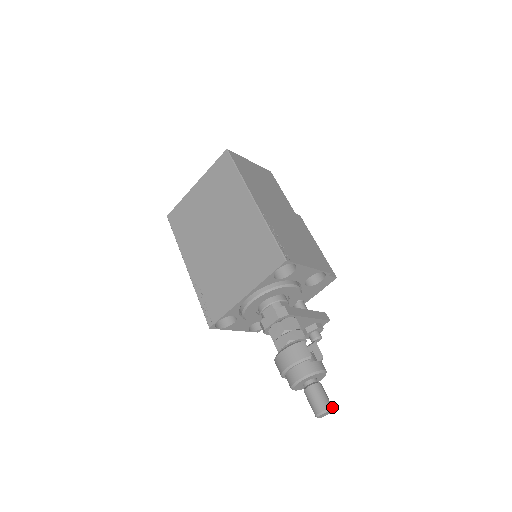
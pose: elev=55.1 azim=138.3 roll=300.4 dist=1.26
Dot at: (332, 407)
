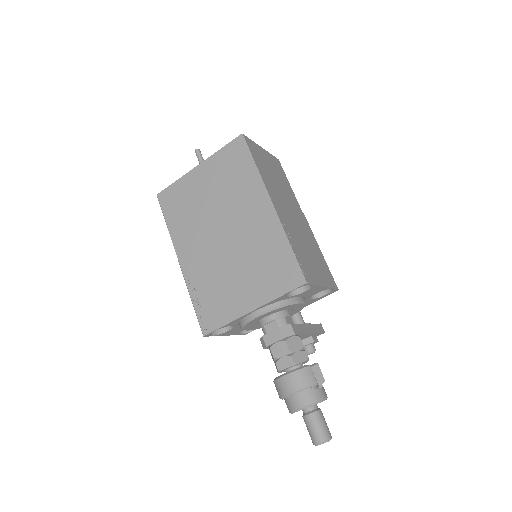
Dot at: (331, 436)
